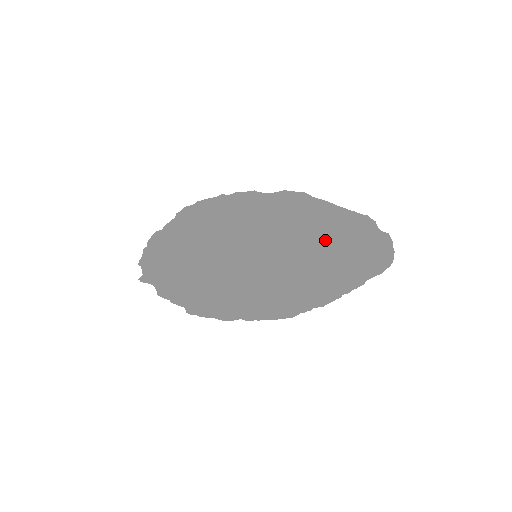
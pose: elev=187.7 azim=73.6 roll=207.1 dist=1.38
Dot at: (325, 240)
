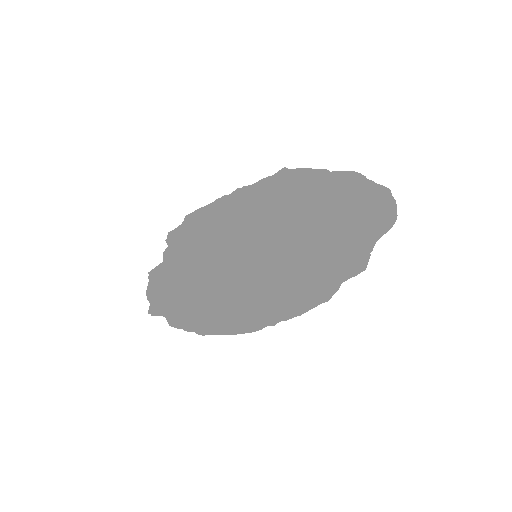
Dot at: (303, 200)
